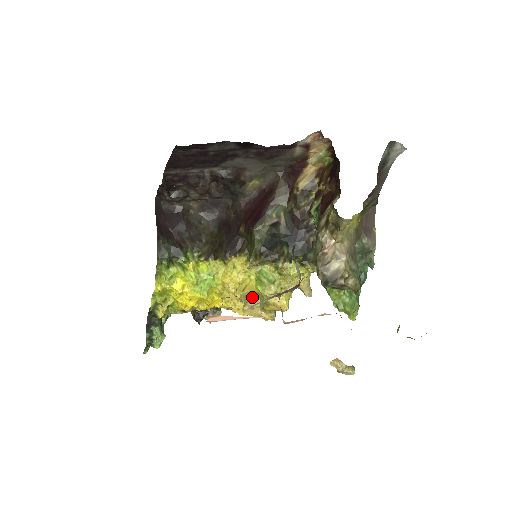
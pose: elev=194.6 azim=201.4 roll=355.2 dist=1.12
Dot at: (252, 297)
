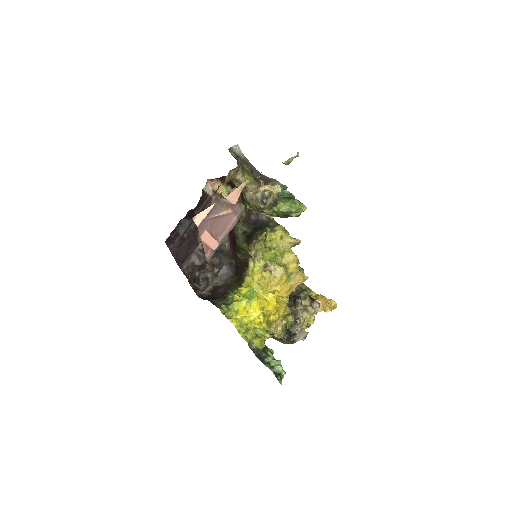
Dot at: (267, 263)
